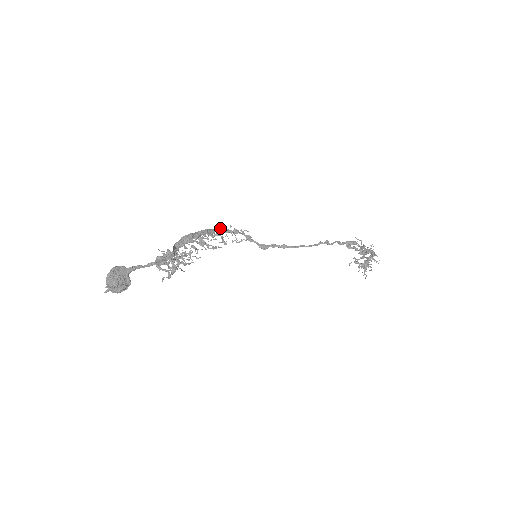
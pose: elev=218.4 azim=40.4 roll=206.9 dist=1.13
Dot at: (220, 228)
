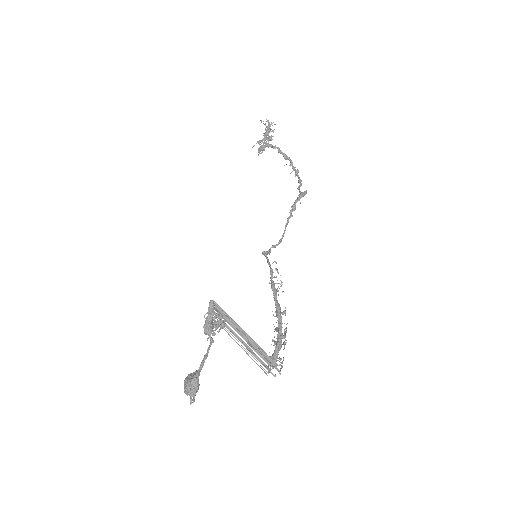
Dot at: (276, 293)
